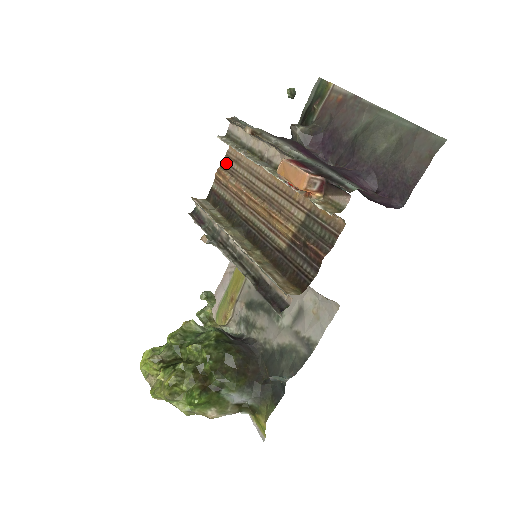
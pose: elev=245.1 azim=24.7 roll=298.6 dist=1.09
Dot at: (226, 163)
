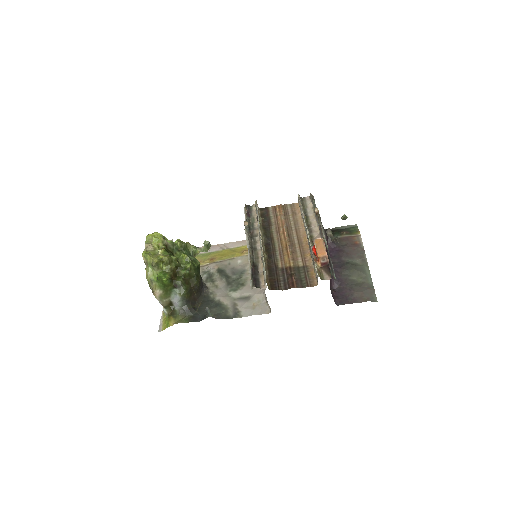
Dot at: (287, 207)
